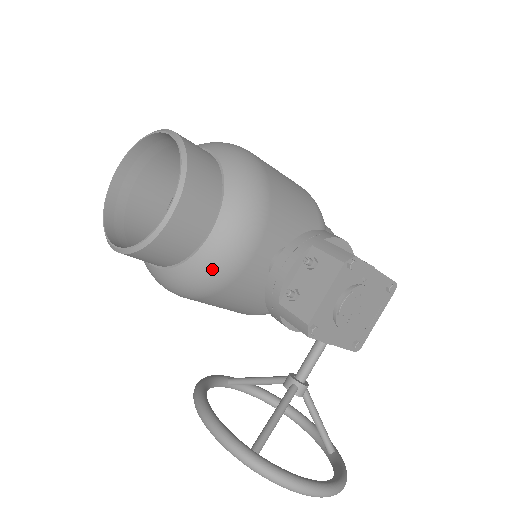
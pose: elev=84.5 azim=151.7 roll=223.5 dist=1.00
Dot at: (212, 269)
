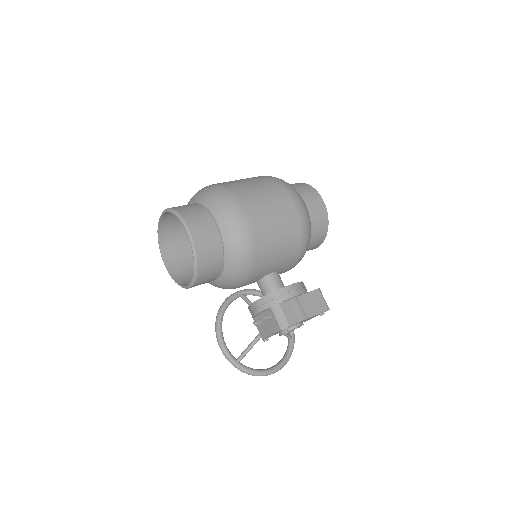
Dot at: occluded
